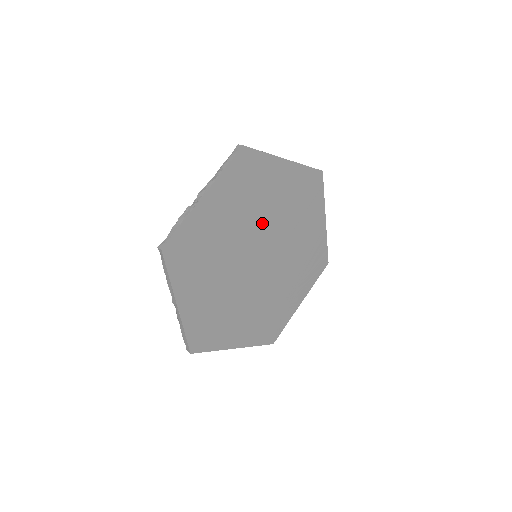
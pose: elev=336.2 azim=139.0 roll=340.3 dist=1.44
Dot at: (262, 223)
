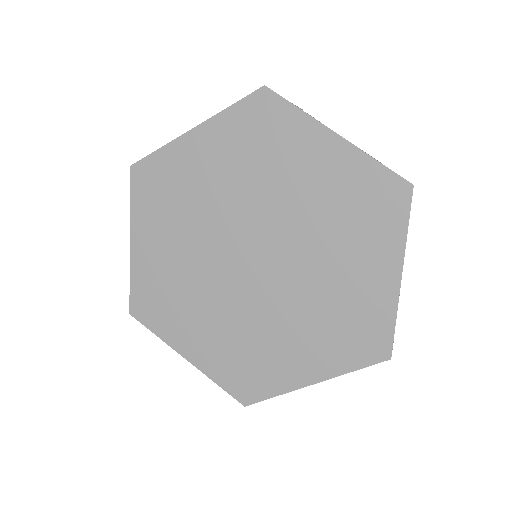
Dot at: (270, 209)
